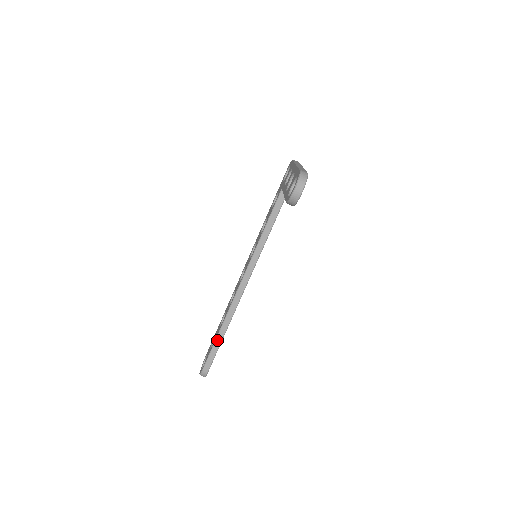
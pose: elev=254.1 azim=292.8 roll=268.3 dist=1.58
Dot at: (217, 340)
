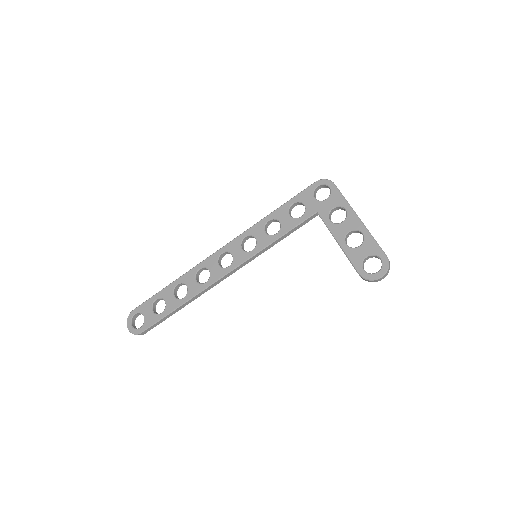
Dot at: (173, 312)
